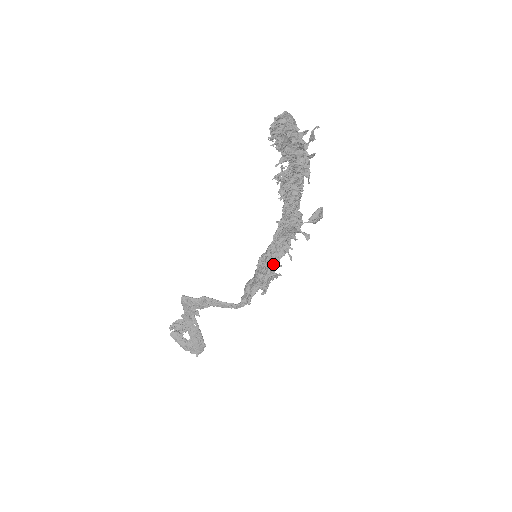
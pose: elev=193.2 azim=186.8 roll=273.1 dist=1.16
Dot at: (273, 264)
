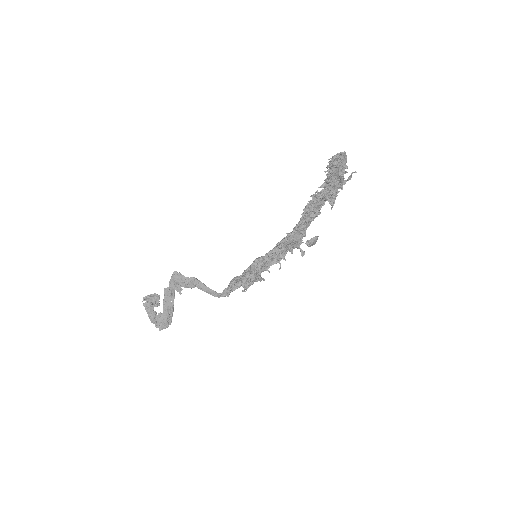
Dot at: (264, 268)
